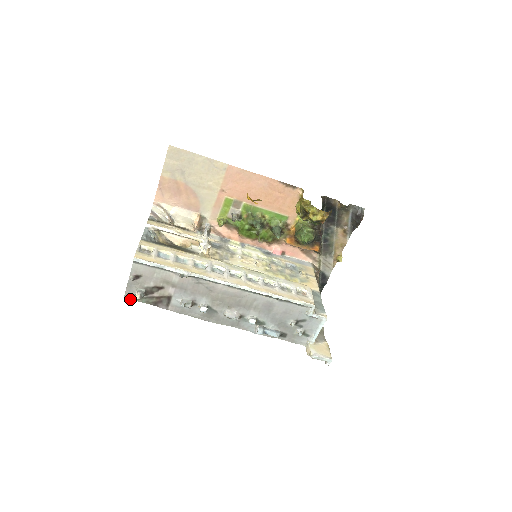
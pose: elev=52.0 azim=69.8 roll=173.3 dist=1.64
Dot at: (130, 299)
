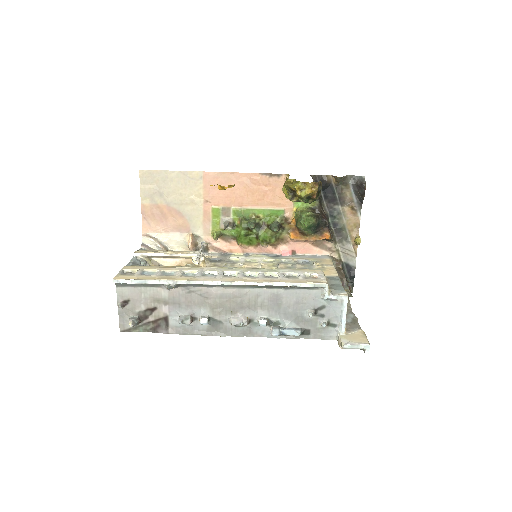
Dot at: (127, 331)
